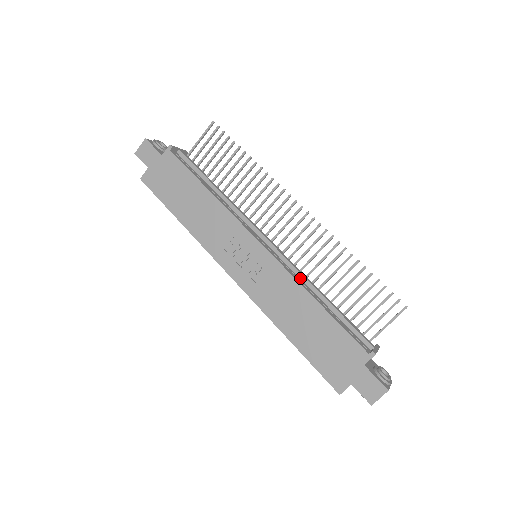
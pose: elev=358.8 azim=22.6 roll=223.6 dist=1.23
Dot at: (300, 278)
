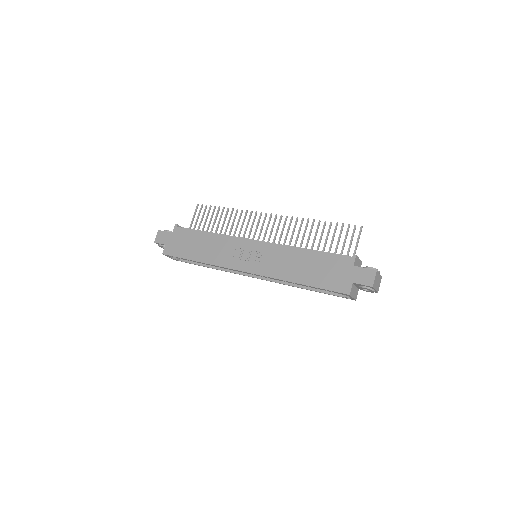
Dot at: occluded
